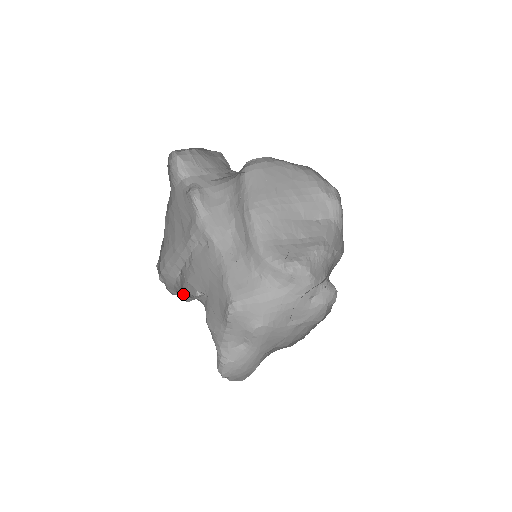
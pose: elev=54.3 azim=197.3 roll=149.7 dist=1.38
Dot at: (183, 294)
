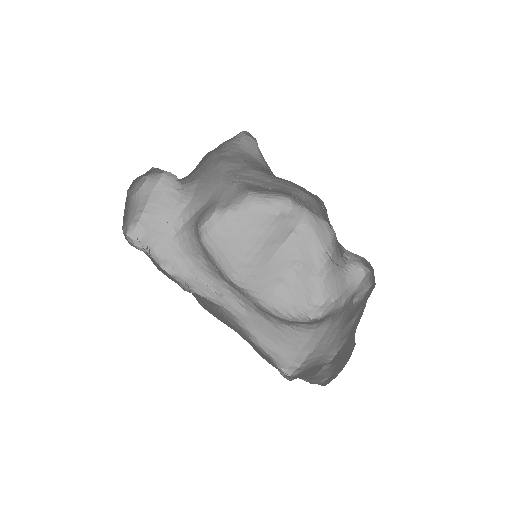
Dot at: occluded
